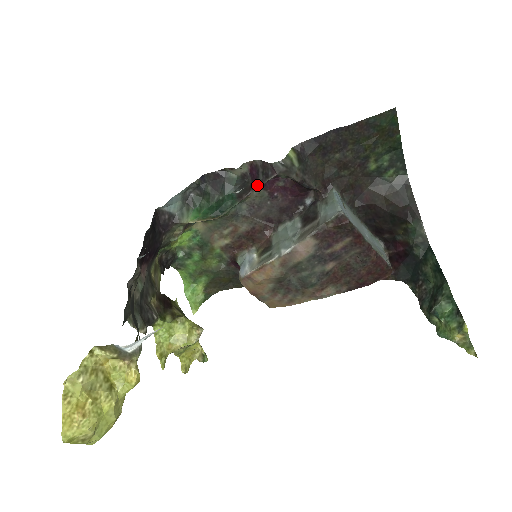
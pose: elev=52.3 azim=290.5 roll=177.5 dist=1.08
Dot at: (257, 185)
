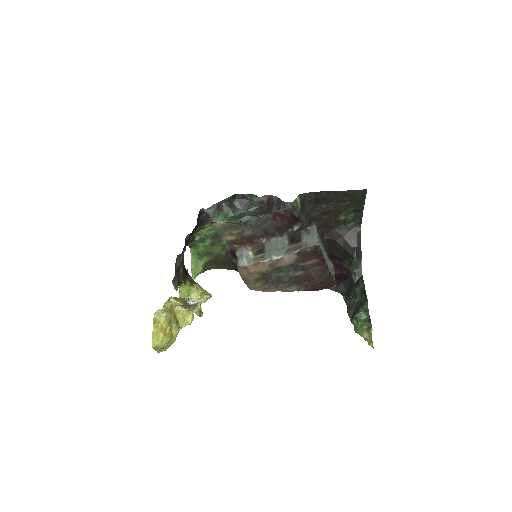
Dot at: (270, 212)
